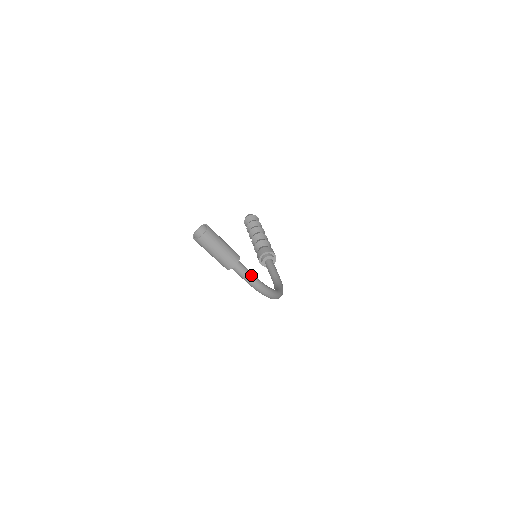
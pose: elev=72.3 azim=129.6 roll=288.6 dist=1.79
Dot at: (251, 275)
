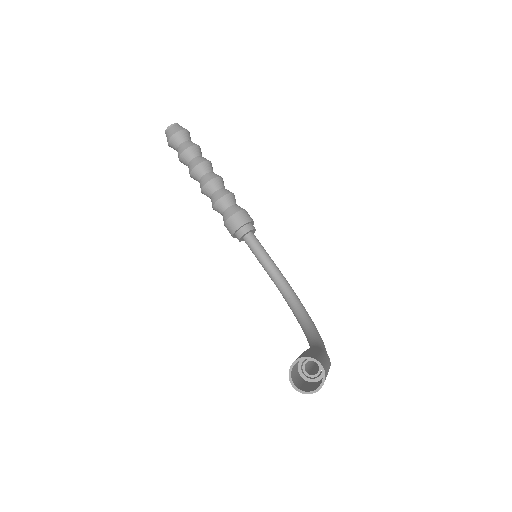
Dot at: occluded
